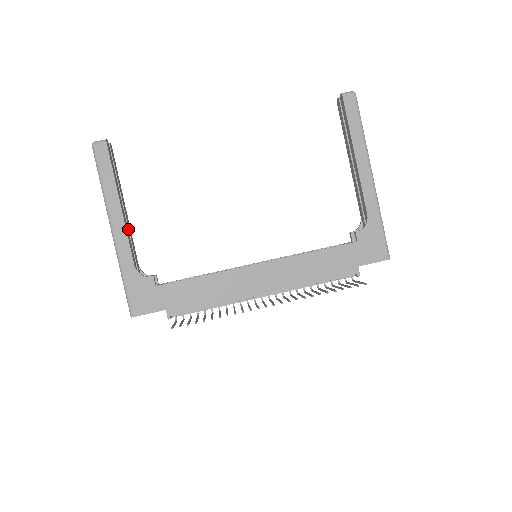
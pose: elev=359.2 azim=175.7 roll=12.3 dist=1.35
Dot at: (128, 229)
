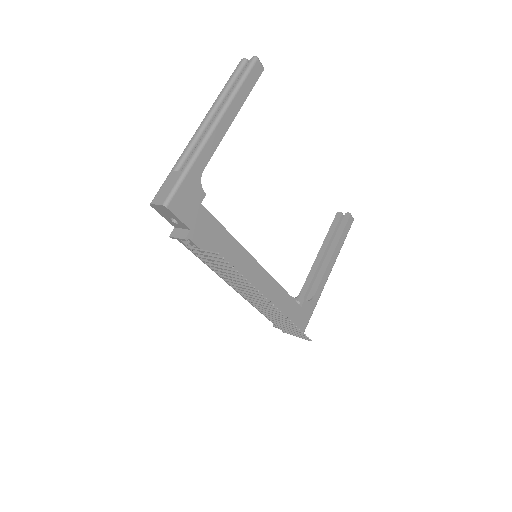
Dot at: occluded
